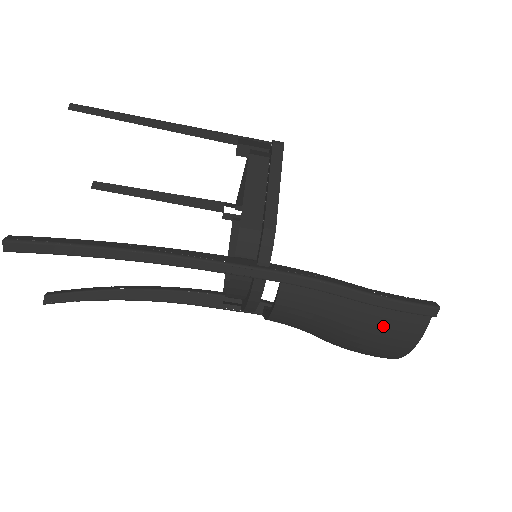
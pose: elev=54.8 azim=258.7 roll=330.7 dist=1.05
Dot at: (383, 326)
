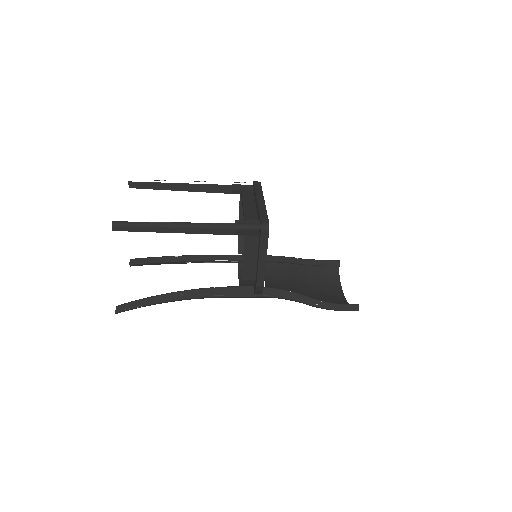
Dot at: occluded
